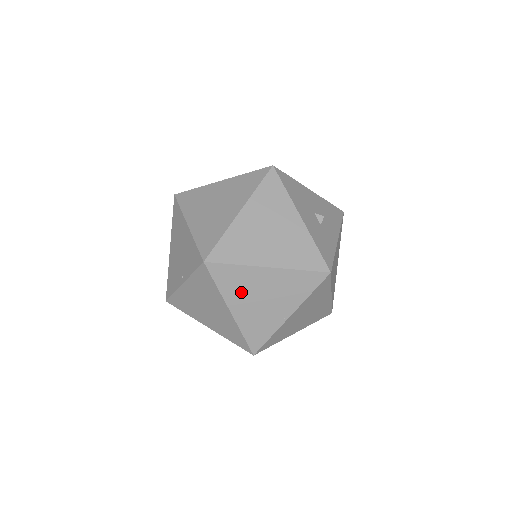
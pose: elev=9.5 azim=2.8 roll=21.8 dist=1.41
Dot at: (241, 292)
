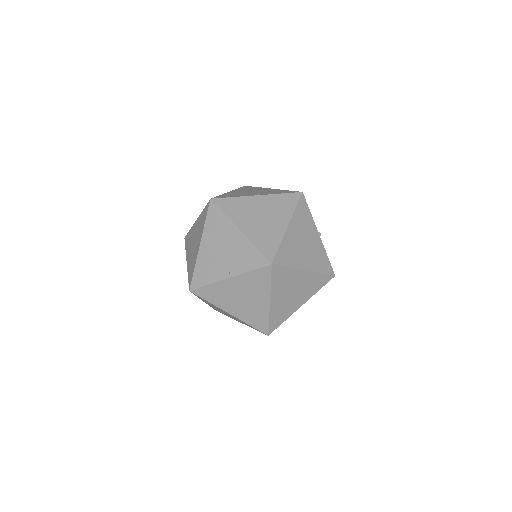
Dot at: (283, 288)
